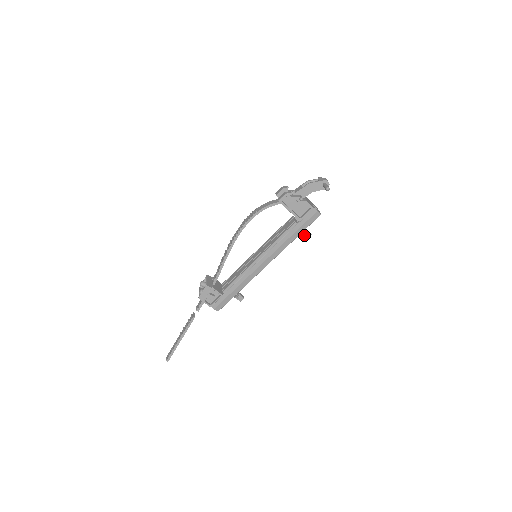
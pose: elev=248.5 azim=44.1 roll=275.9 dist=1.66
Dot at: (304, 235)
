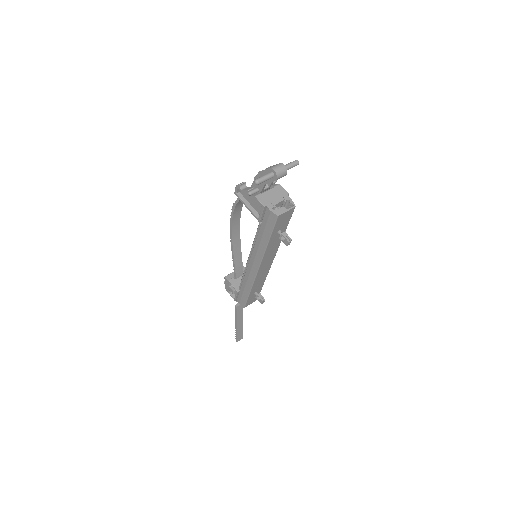
Dot at: (282, 240)
